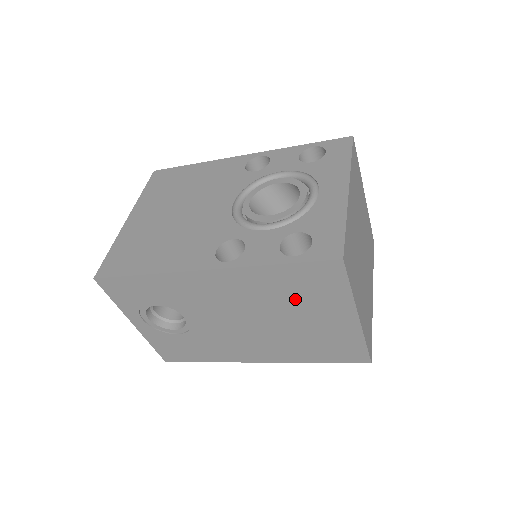
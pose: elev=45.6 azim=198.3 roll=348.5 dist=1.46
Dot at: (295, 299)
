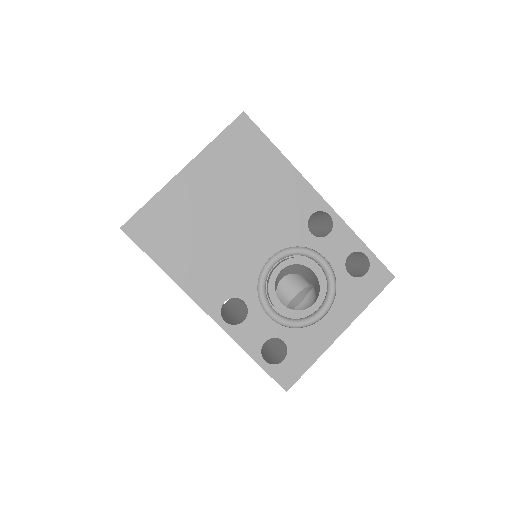
Dot at: occluded
